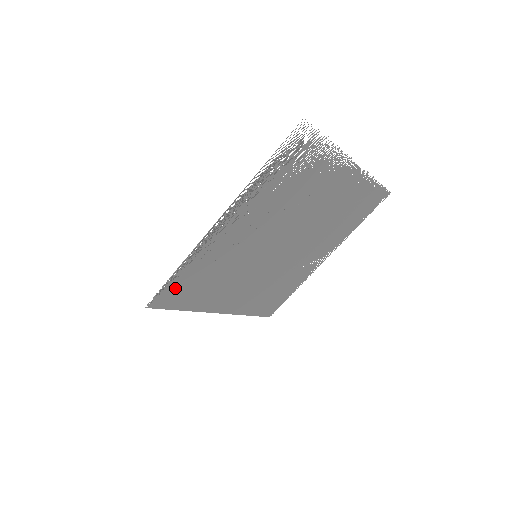
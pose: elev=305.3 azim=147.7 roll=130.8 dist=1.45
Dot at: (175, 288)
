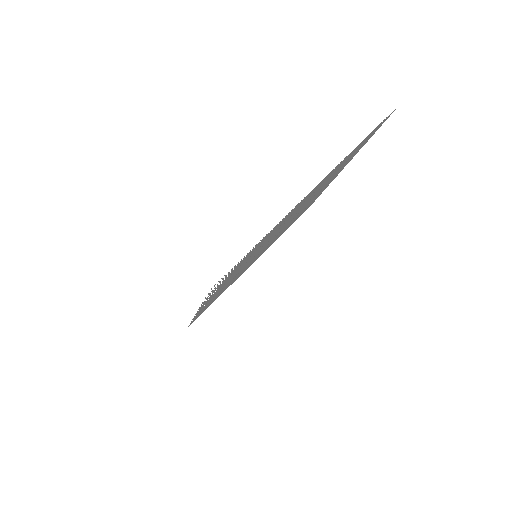
Dot at: occluded
